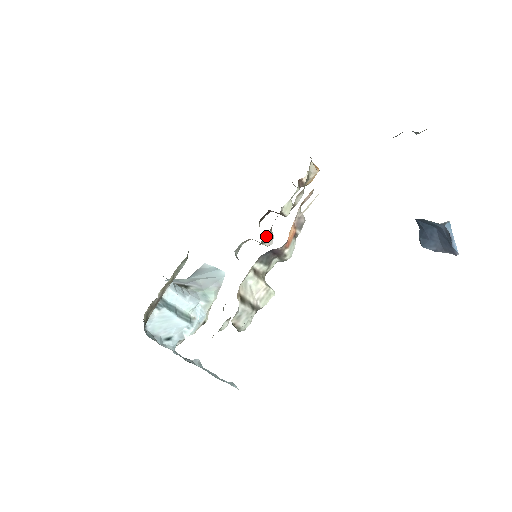
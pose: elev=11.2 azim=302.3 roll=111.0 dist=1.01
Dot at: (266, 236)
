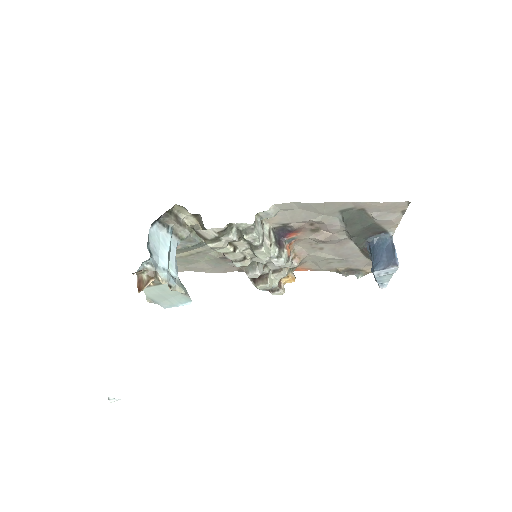
Dot at: (261, 265)
